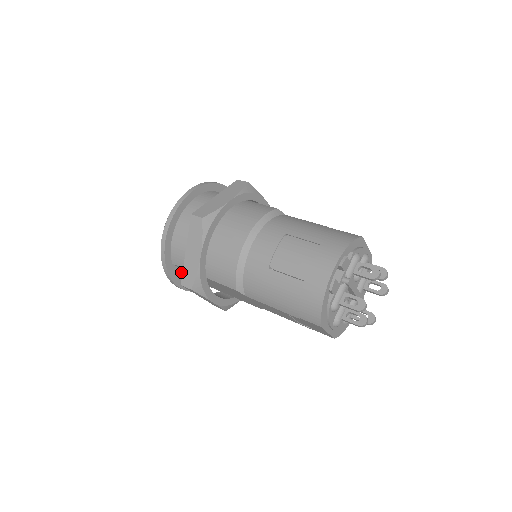
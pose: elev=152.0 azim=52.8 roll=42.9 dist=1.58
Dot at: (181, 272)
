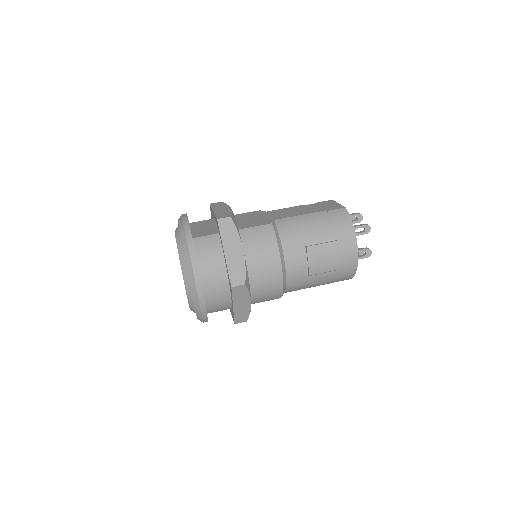
Dot at: occluded
